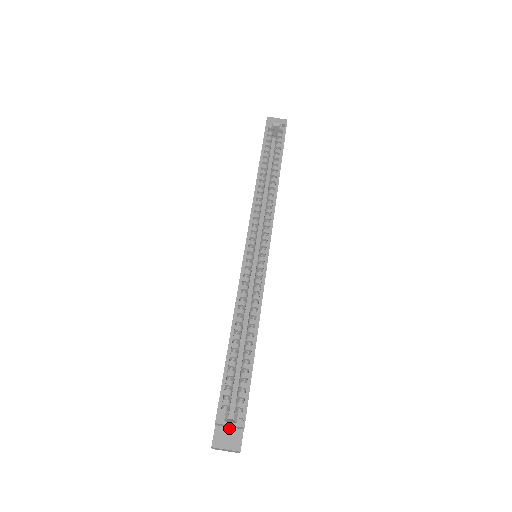
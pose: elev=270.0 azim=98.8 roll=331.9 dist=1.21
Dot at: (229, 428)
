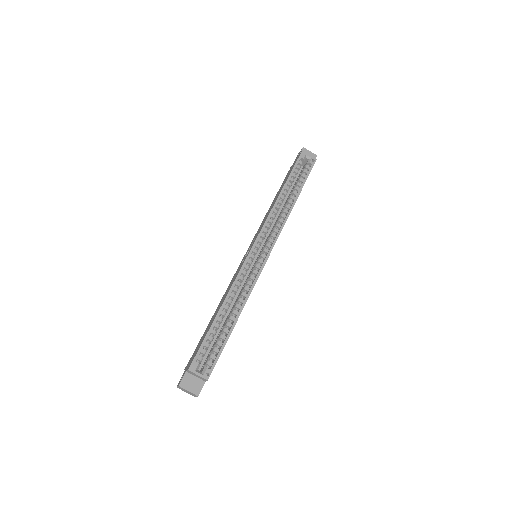
Dot at: (195, 377)
